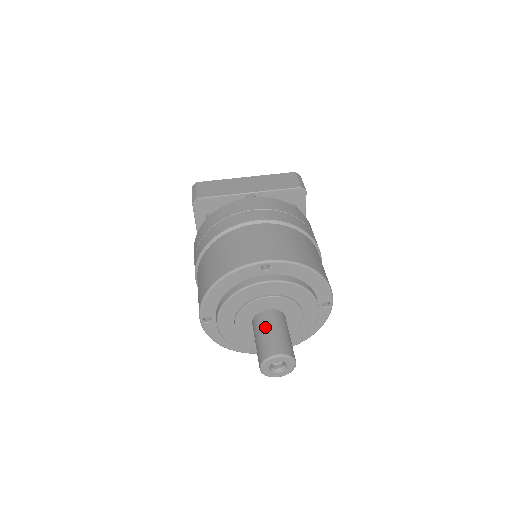
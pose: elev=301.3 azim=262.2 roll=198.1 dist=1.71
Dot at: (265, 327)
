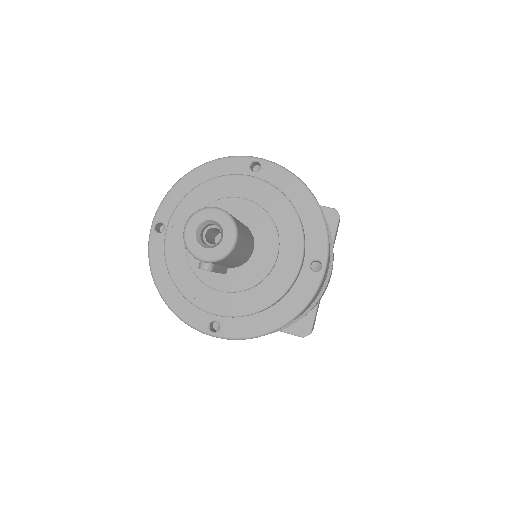
Dot at: occluded
